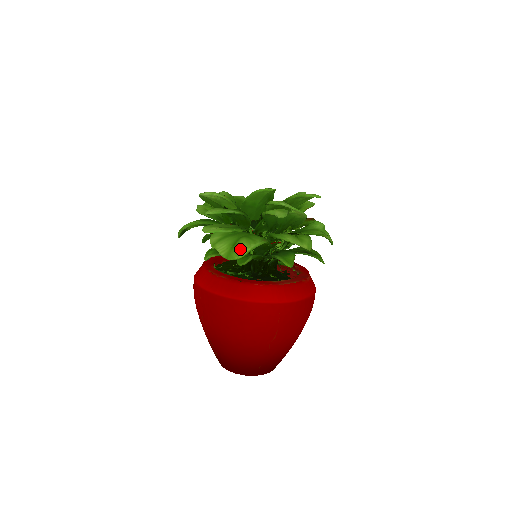
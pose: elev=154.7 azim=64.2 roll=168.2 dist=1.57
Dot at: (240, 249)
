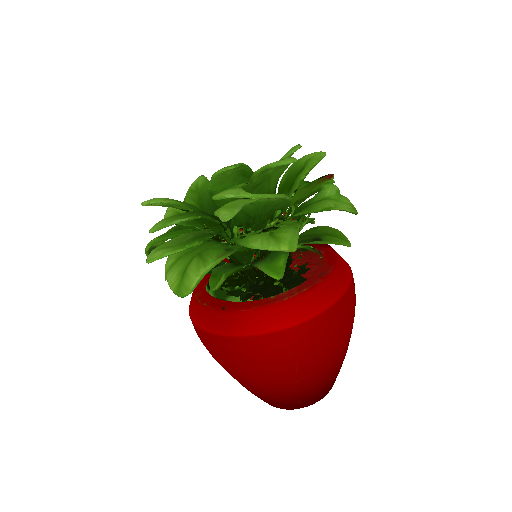
Dot at: (188, 280)
